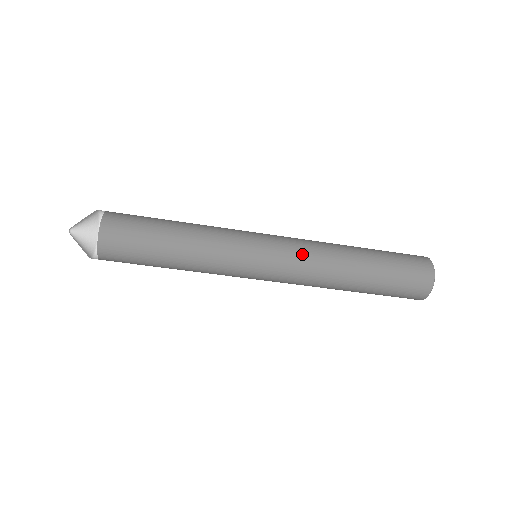
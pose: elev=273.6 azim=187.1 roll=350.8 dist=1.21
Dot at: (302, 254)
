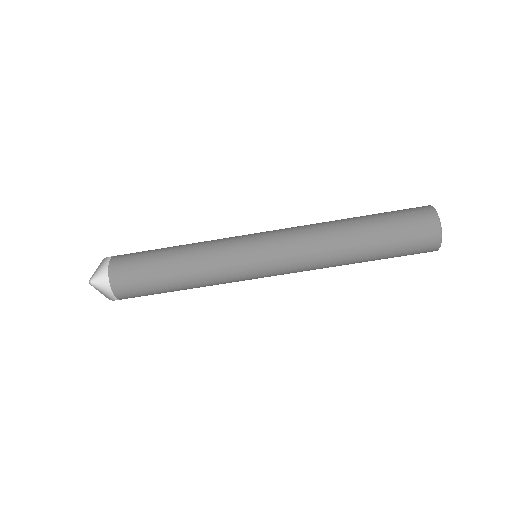
Dot at: (295, 242)
